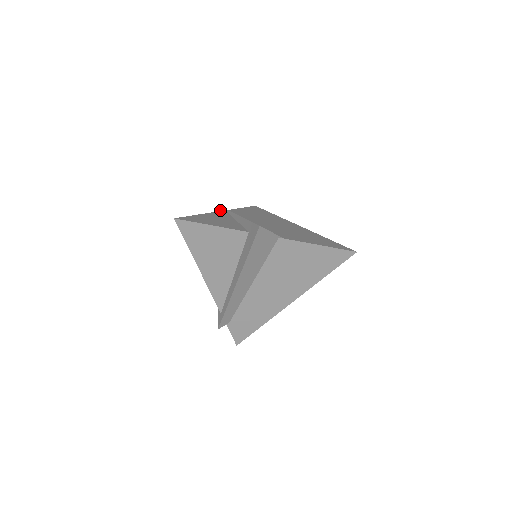
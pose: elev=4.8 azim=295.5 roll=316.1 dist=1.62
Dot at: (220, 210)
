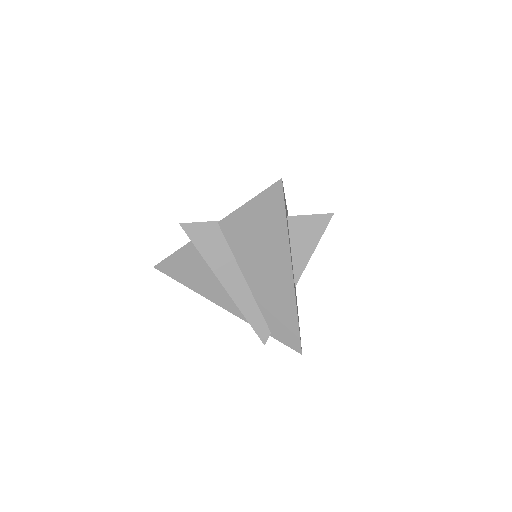
Dot at: occluded
